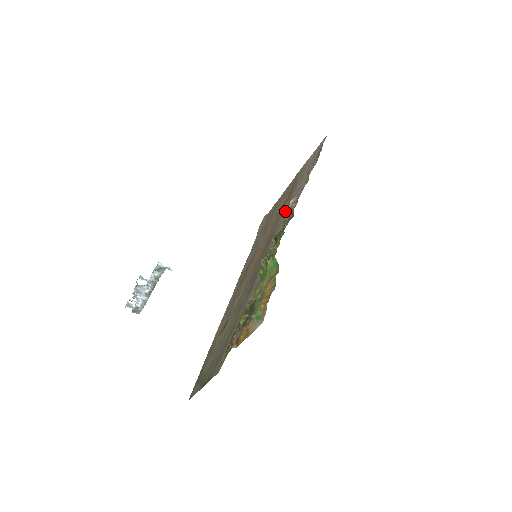
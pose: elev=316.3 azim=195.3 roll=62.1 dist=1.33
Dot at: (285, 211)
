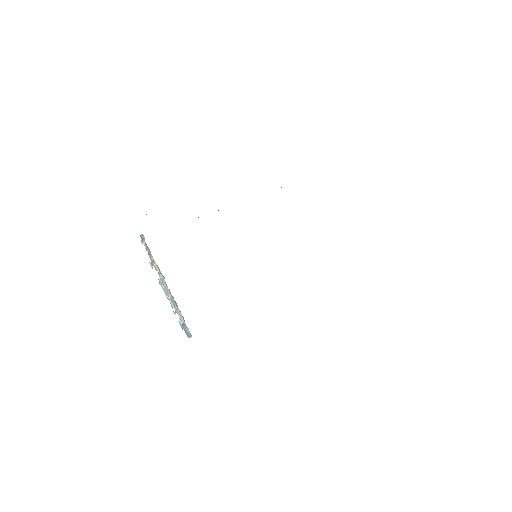
Dot at: occluded
